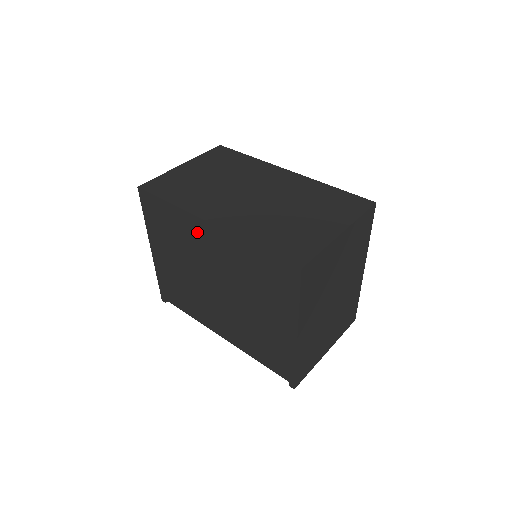
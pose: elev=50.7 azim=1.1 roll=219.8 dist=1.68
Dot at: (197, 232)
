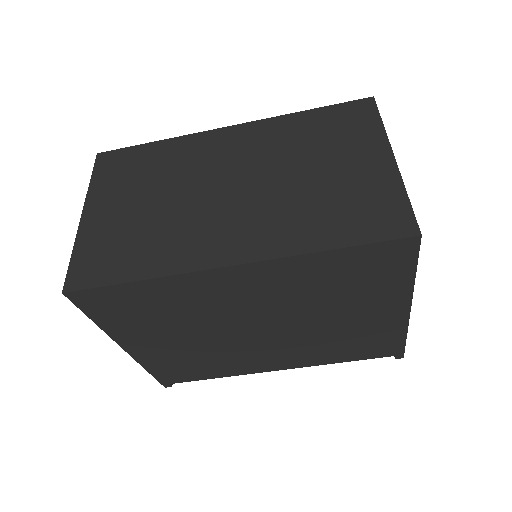
Dot at: (210, 288)
